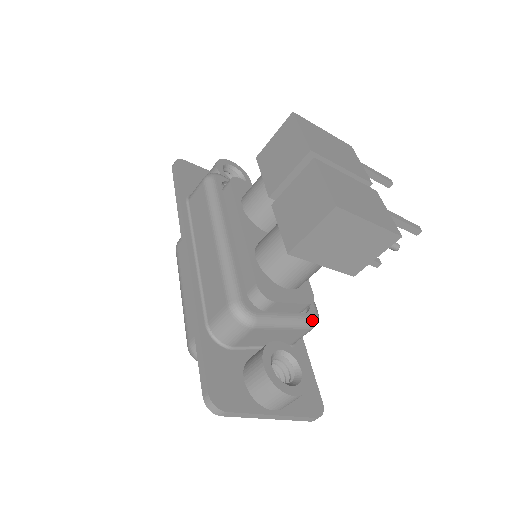
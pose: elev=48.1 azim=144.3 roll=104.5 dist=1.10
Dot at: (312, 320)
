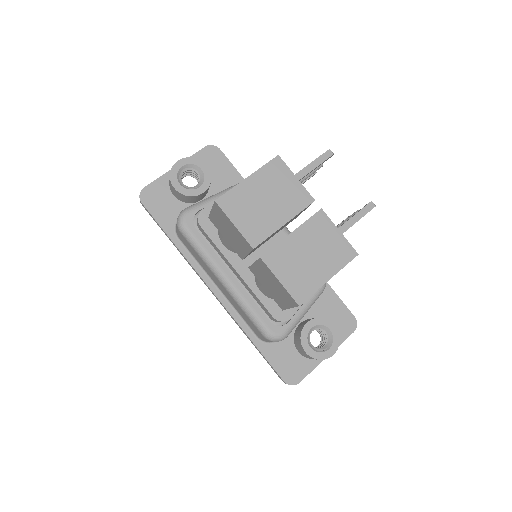
Dot at: (321, 289)
